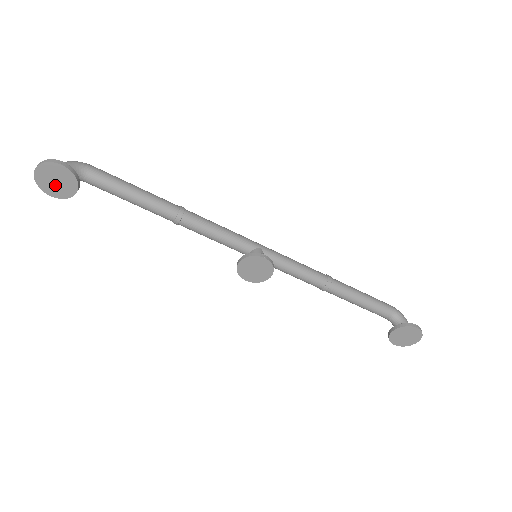
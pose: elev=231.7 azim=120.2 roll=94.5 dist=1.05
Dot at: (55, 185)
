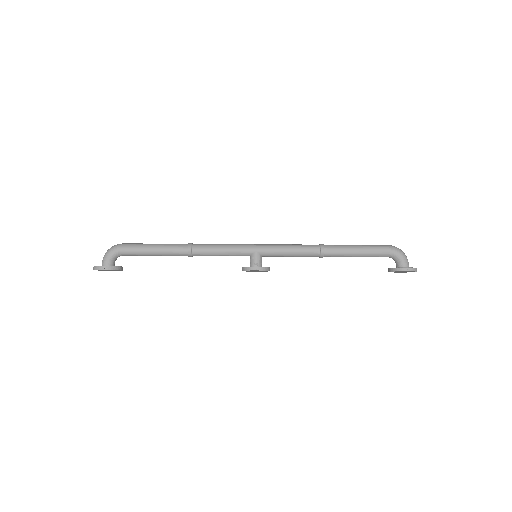
Dot at: (109, 270)
